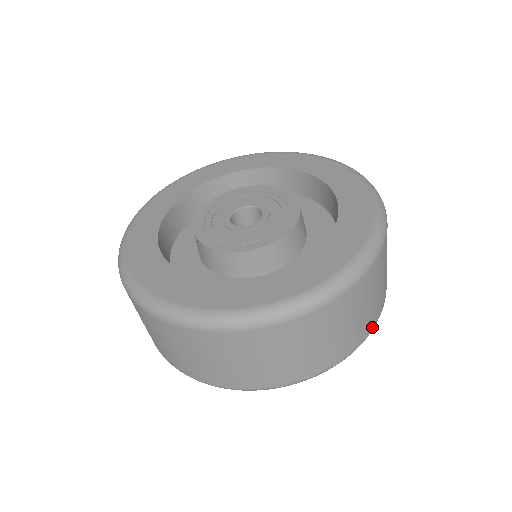
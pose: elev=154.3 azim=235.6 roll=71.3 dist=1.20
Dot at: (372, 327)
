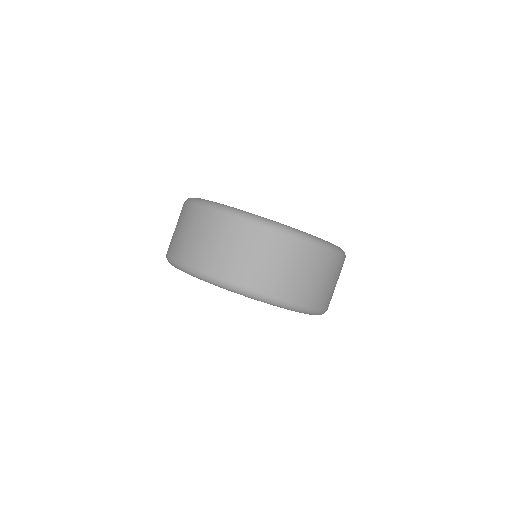
Dot at: (259, 290)
